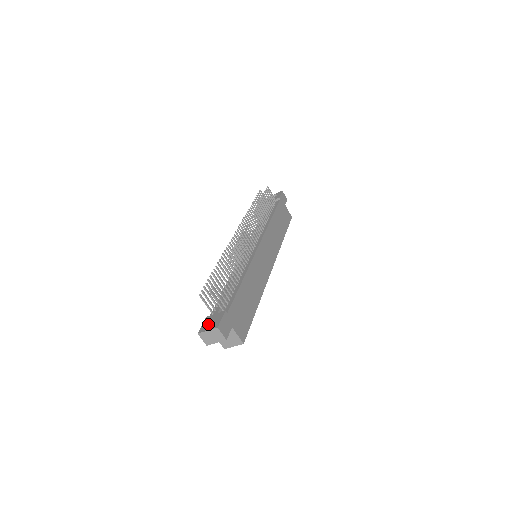
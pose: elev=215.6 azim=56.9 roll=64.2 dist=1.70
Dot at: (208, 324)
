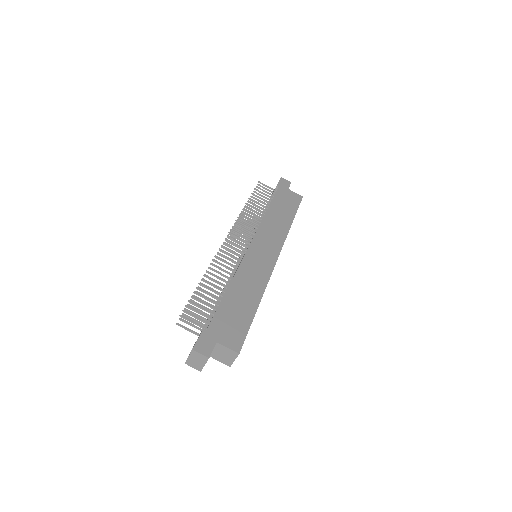
Dot at: occluded
